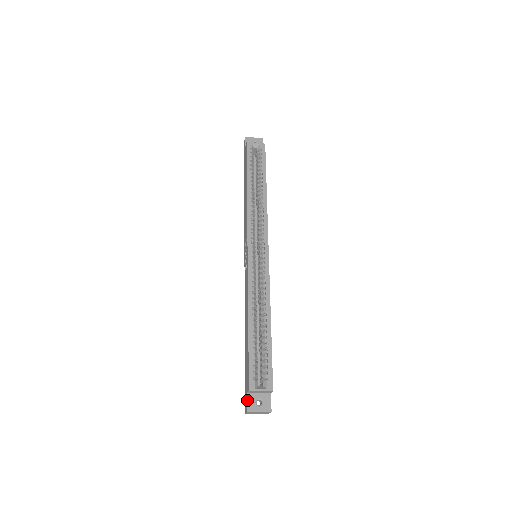
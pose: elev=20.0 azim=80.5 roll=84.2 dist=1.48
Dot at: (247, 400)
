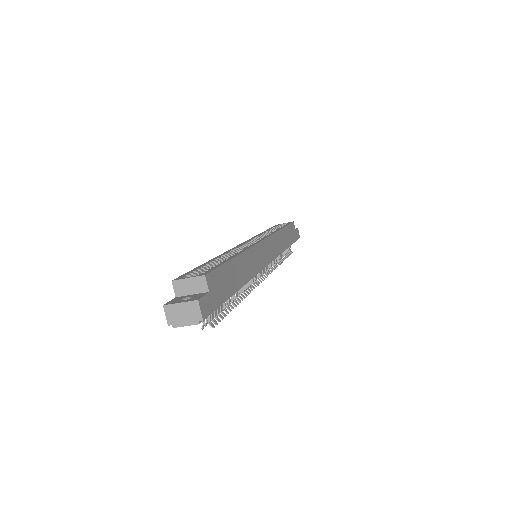
Dot at: (171, 300)
